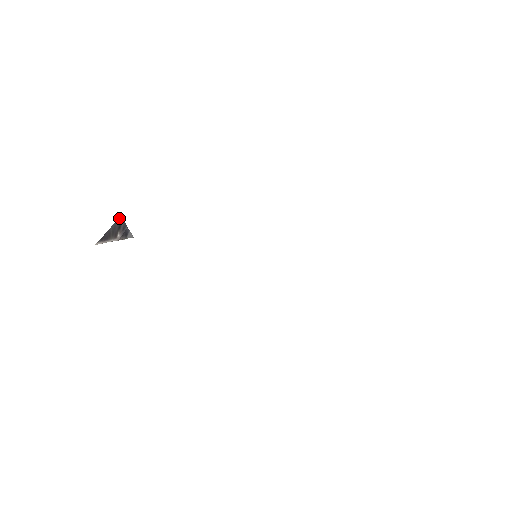
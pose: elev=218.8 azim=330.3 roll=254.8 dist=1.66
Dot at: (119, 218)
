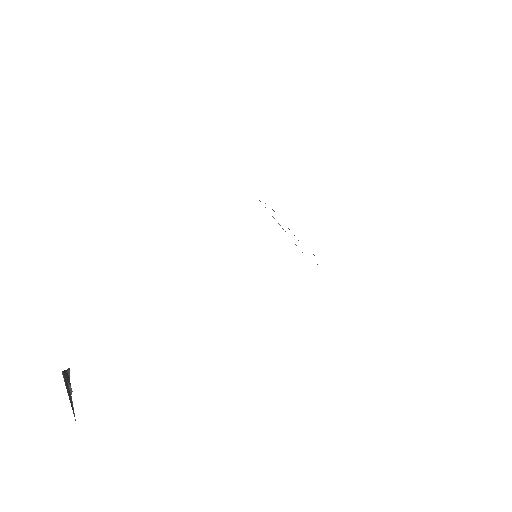
Dot at: occluded
